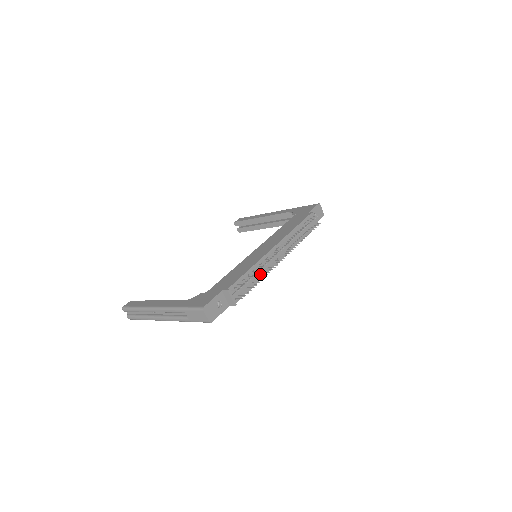
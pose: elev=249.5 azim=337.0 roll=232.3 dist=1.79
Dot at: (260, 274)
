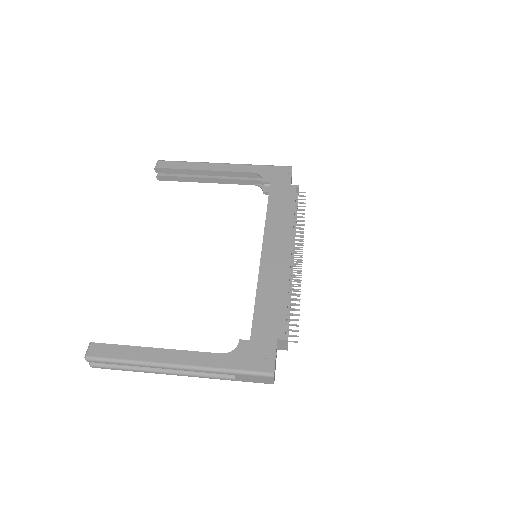
Dot at: occluded
